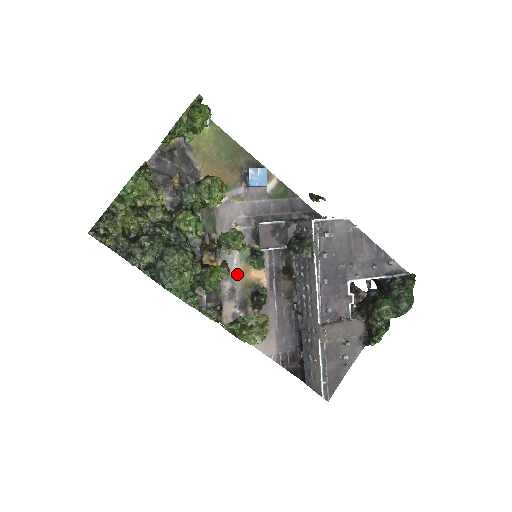
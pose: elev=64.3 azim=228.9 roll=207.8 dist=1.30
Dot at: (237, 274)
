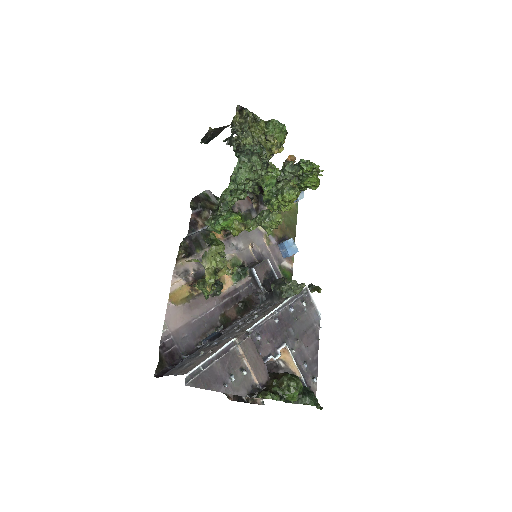
Dot at: occluded
